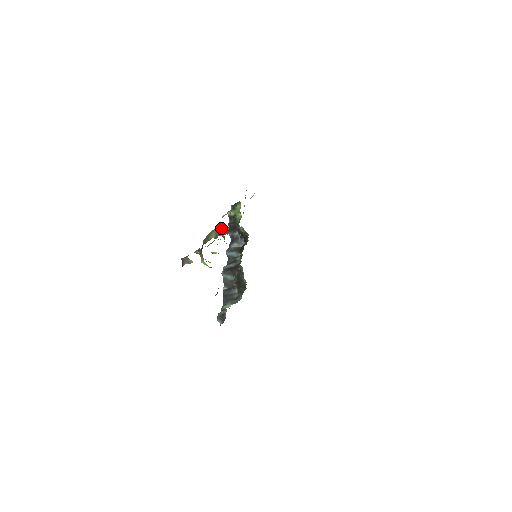
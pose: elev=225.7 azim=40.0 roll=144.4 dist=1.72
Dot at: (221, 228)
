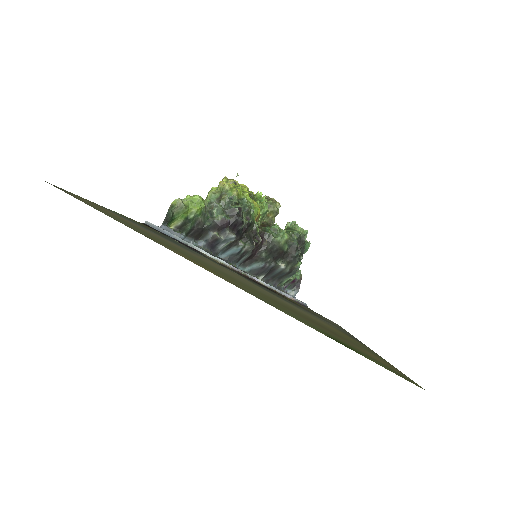
Dot at: (209, 195)
